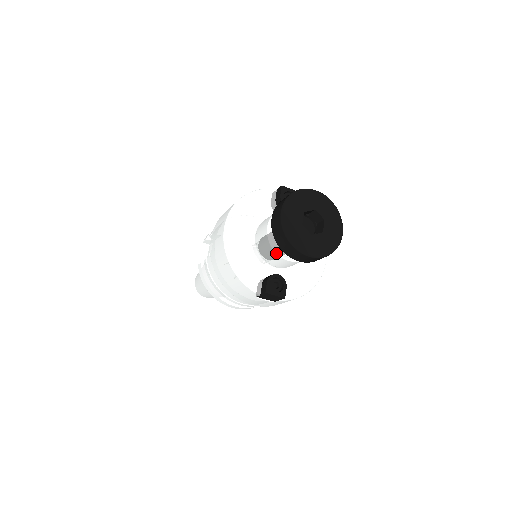
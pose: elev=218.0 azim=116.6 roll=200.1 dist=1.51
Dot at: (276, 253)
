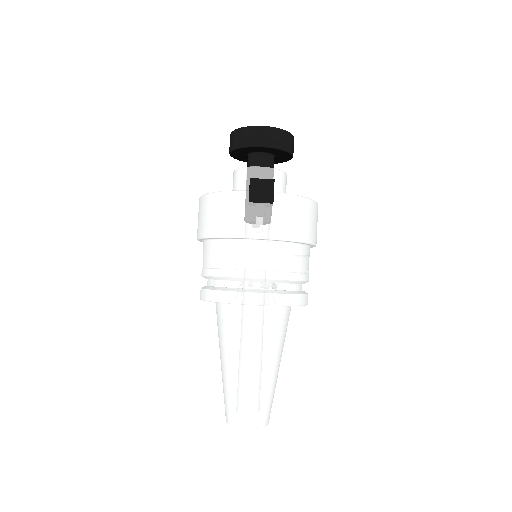
Dot at: (247, 168)
